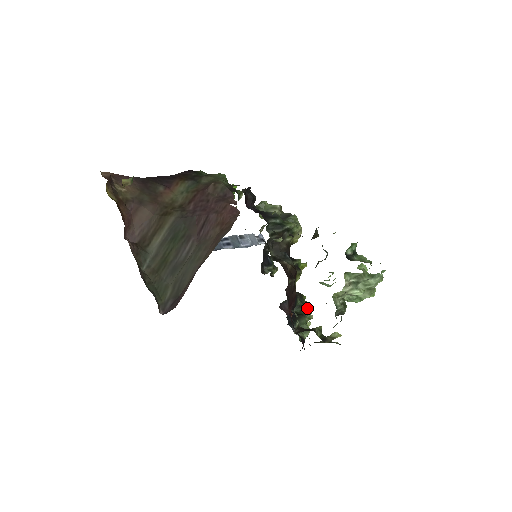
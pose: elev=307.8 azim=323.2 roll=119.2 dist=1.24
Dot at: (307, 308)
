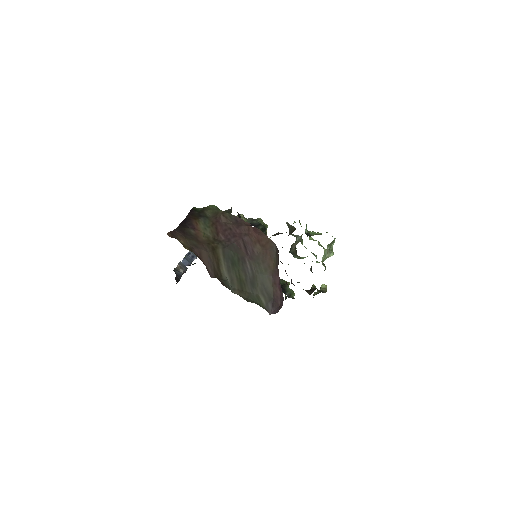
Dot at: occluded
